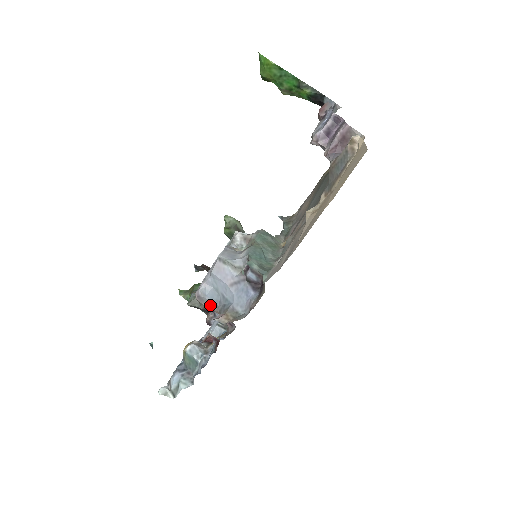
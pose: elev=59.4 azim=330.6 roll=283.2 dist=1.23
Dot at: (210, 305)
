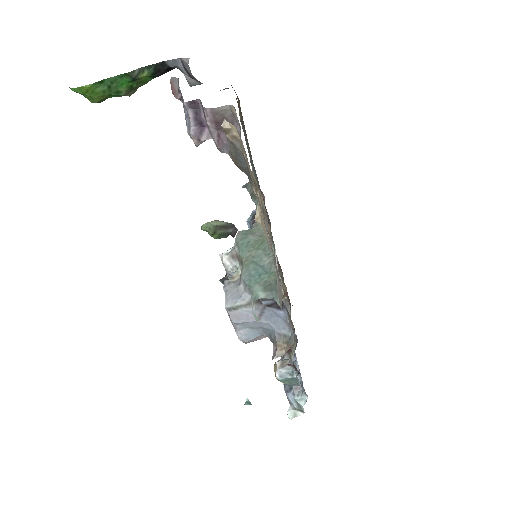
Dot at: (260, 338)
